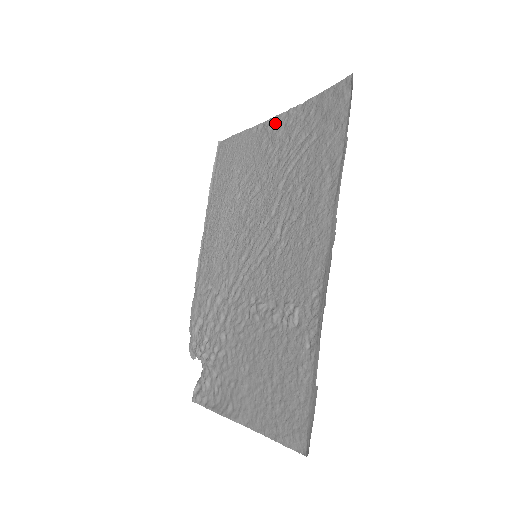
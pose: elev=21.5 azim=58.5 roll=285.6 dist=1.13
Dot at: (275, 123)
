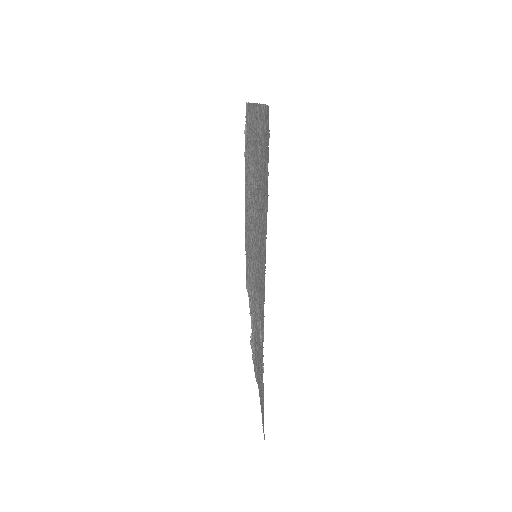
Dot at: (259, 113)
